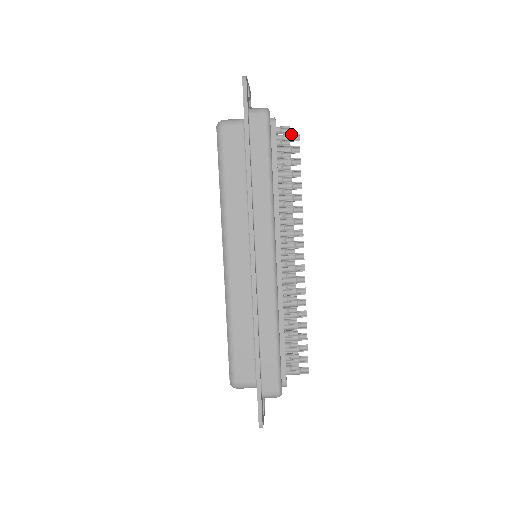
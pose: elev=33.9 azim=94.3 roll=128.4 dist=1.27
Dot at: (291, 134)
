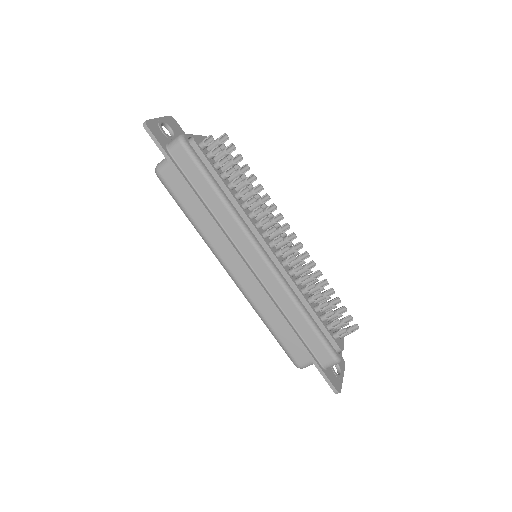
Dot at: (217, 139)
